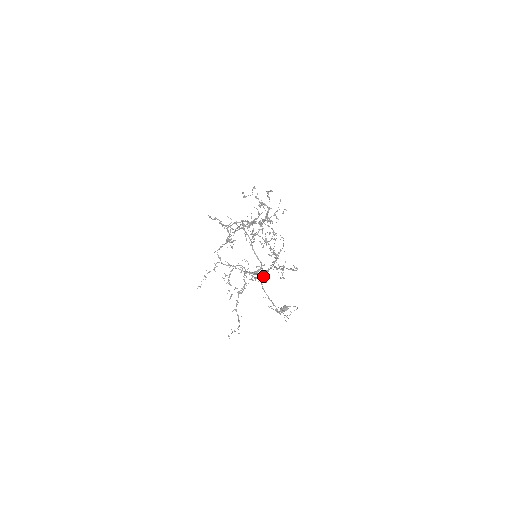
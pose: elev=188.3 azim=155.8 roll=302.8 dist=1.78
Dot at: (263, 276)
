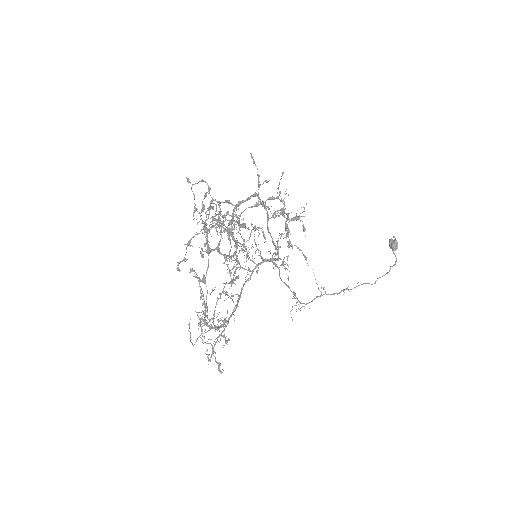
Dot at: (284, 264)
